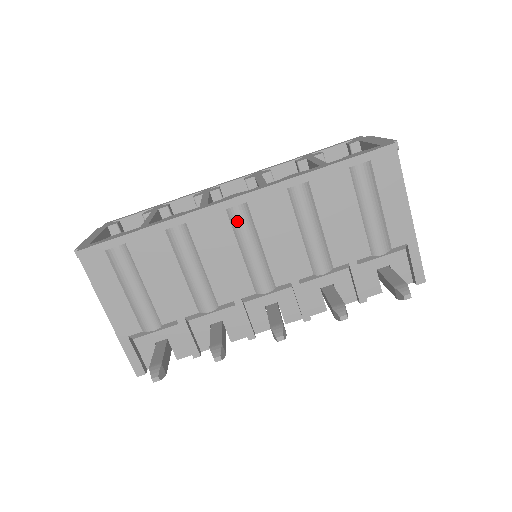
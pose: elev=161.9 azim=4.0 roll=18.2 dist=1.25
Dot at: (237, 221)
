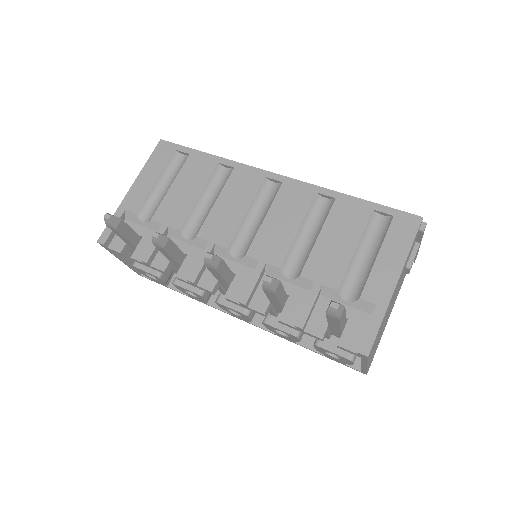
Dot at: (265, 192)
